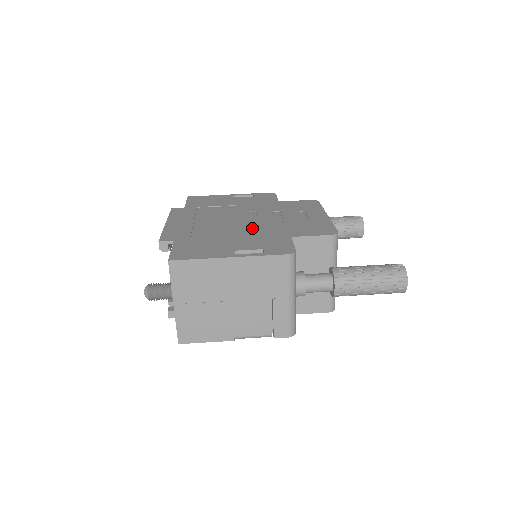
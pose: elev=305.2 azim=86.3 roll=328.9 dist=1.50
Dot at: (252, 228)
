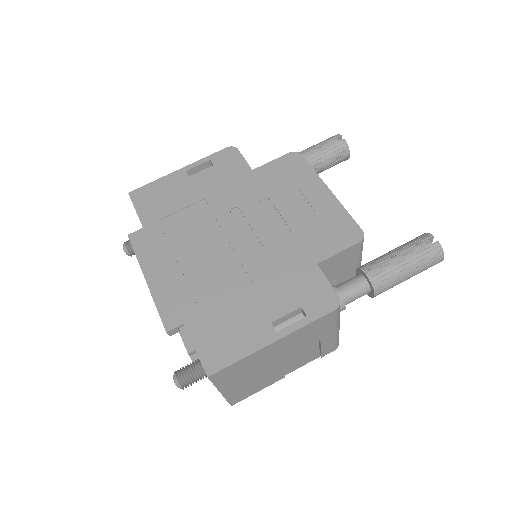
Dot at: (260, 257)
